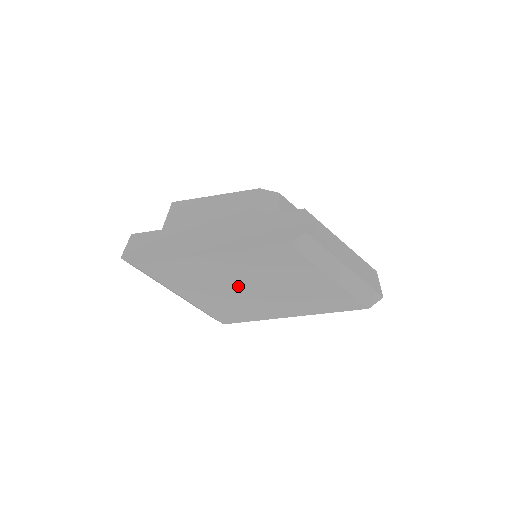
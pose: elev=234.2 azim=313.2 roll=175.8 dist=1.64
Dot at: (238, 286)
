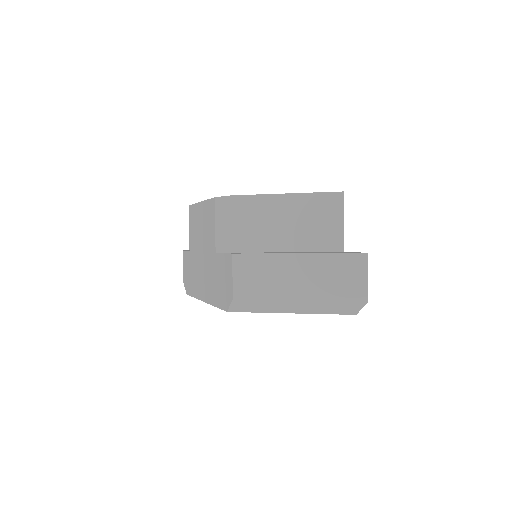
Dot at: occluded
